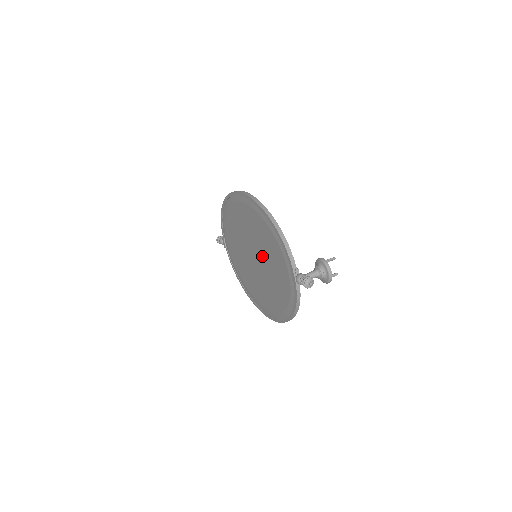
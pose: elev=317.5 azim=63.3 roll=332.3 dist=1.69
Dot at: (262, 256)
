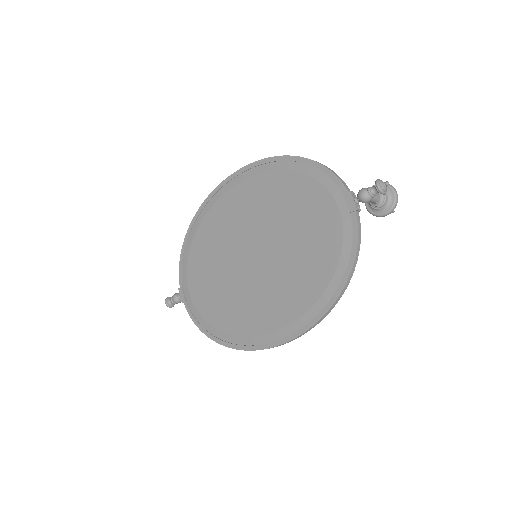
Dot at: (276, 234)
